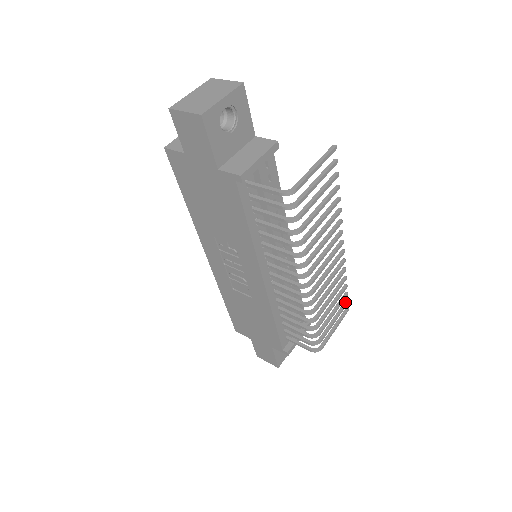
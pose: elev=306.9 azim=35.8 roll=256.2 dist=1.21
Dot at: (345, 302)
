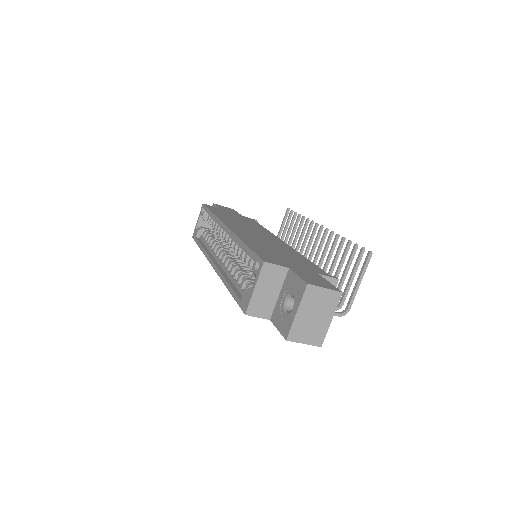
Dot at: (291, 214)
